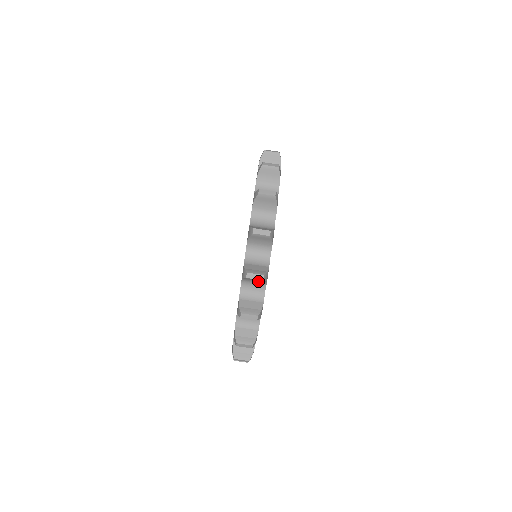
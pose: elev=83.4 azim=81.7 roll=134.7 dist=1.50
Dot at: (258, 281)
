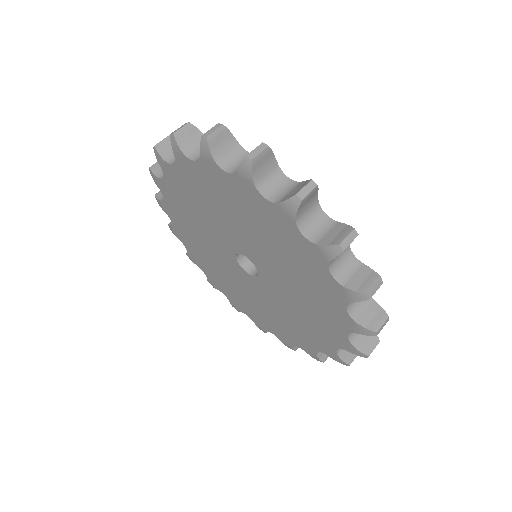
Dot at: occluded
